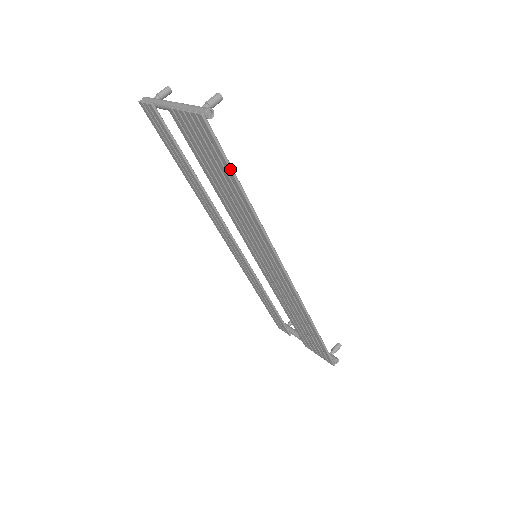
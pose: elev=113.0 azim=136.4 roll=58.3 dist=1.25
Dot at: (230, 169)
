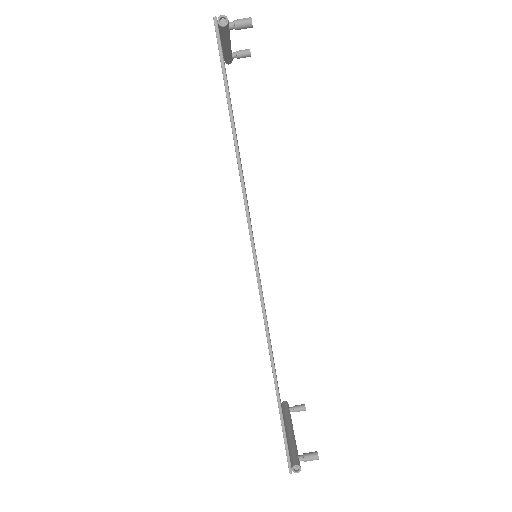
Dot at: (226, 92)
